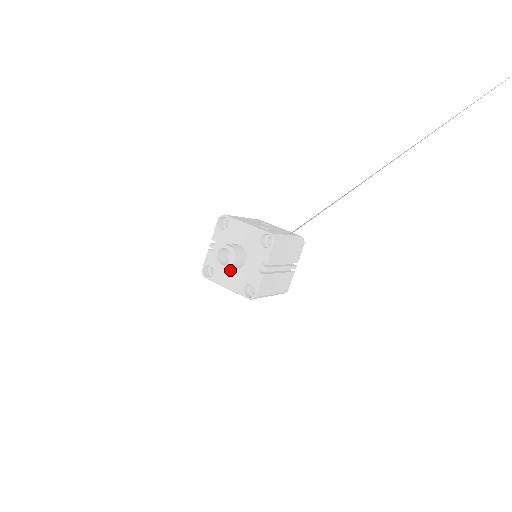
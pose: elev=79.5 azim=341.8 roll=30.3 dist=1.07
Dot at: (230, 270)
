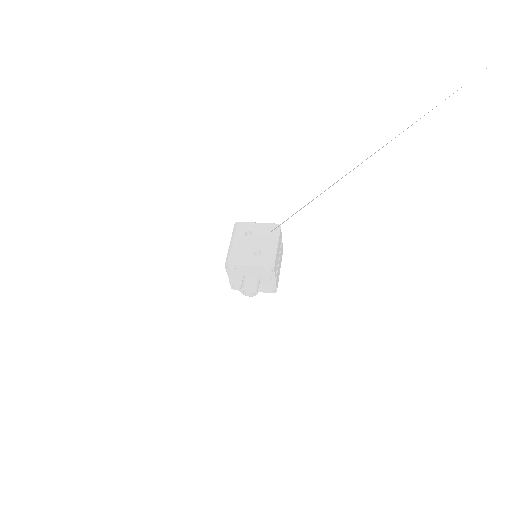
Dot at: occluded
